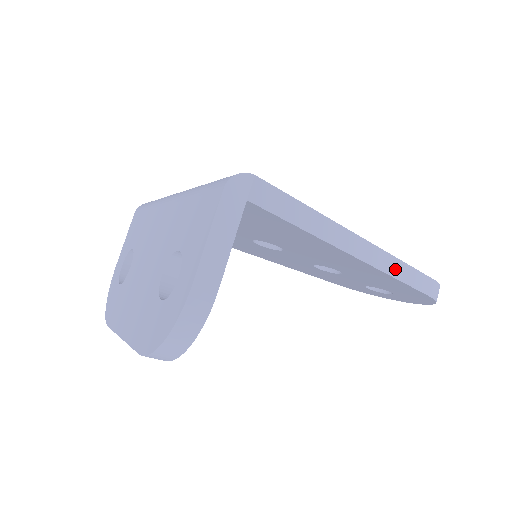
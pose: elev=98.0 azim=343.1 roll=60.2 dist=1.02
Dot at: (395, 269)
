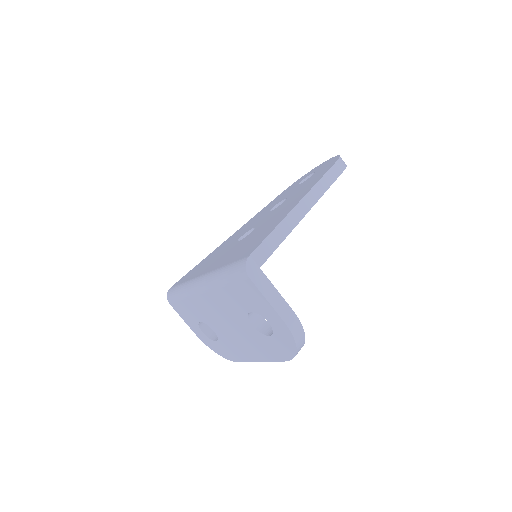
Dot at: (321, 188)
